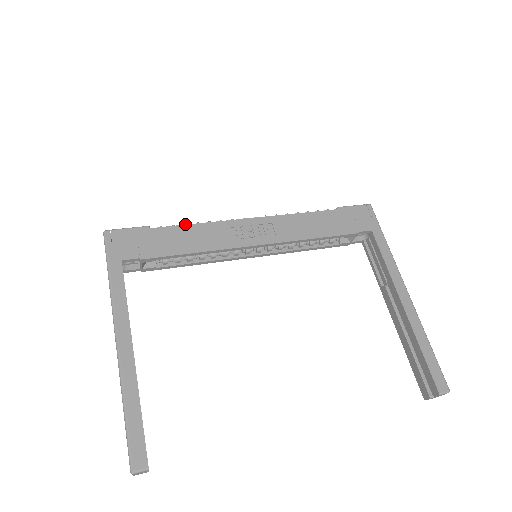
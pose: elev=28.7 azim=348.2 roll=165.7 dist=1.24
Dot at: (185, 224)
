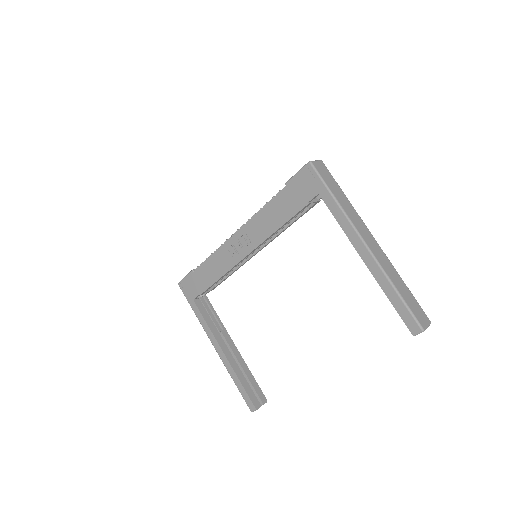
Dot at: (206, 259)
